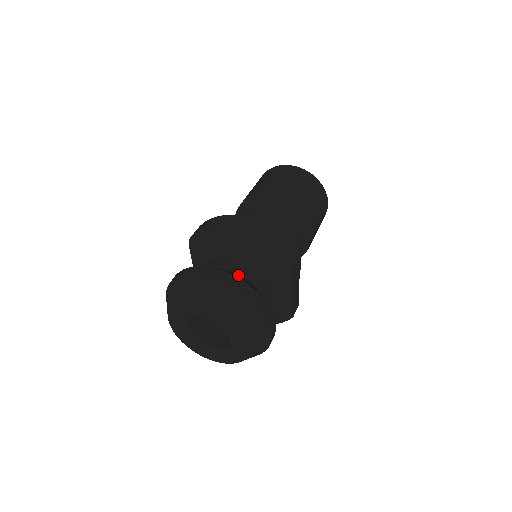
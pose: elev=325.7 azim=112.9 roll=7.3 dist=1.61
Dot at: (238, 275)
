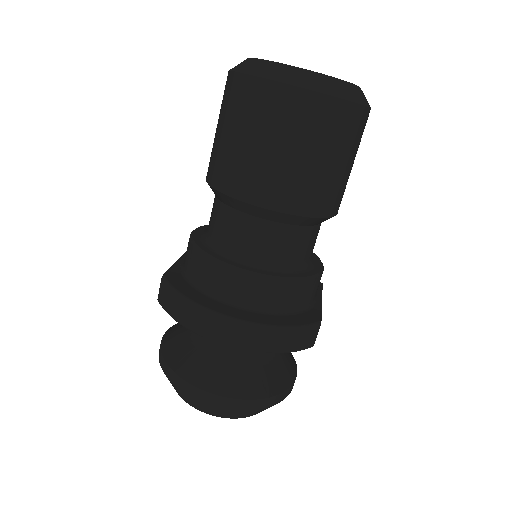
Dot at: (242, 367)
